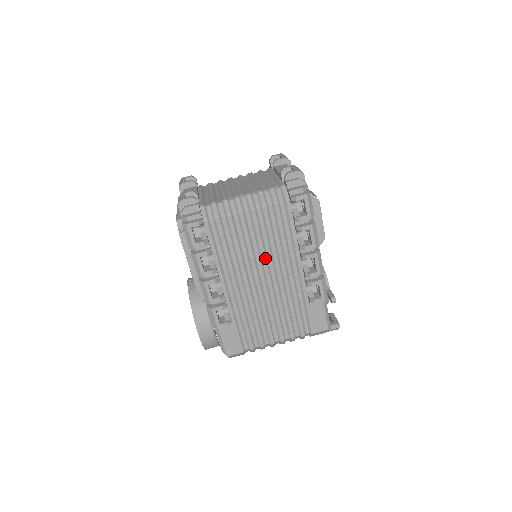
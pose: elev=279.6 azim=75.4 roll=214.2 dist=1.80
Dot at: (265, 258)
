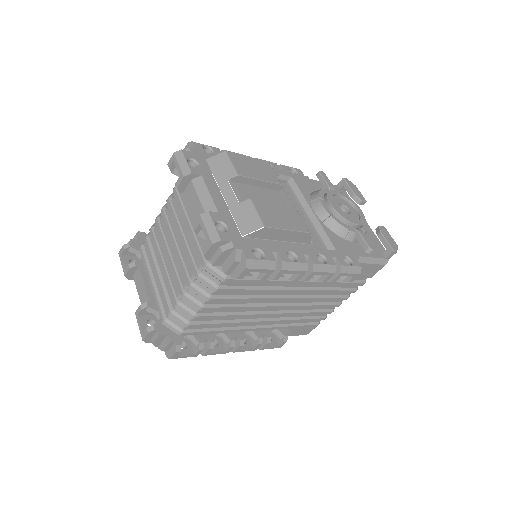
Dot at: (265, 299)
